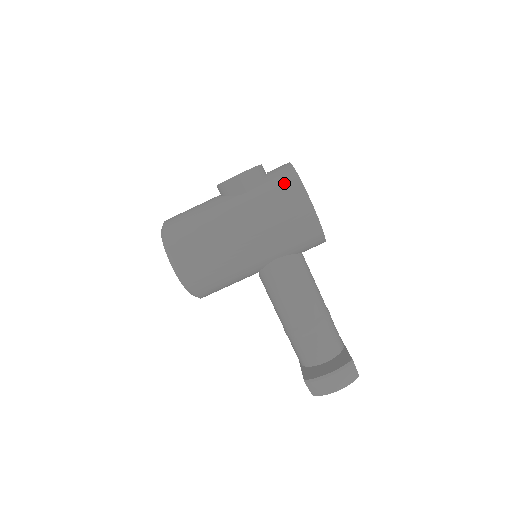
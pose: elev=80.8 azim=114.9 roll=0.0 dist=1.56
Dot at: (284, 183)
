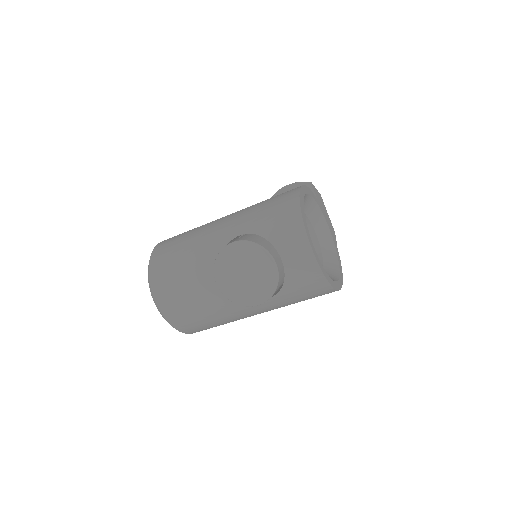
Dot at: (314, 293)
